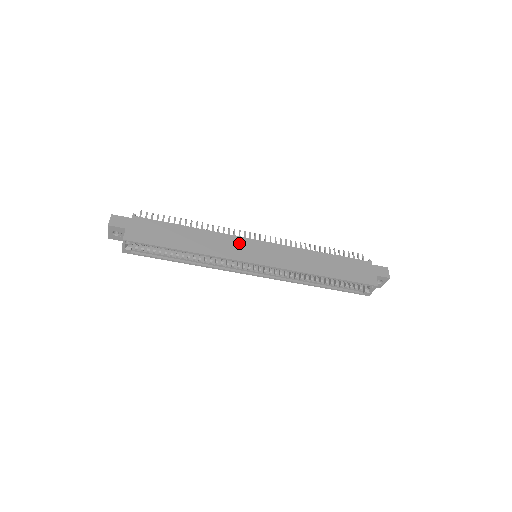
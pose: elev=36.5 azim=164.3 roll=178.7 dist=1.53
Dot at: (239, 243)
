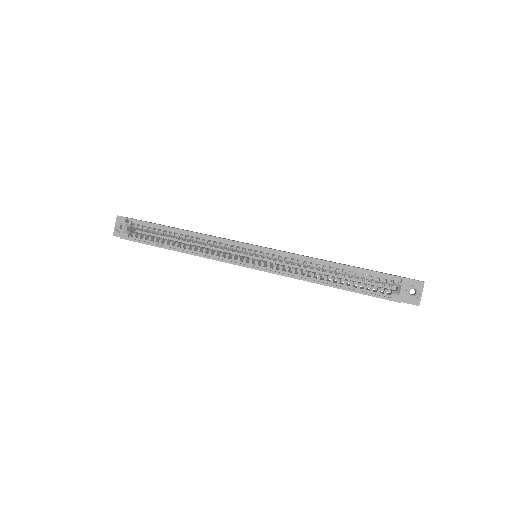
Dot at: occluded
